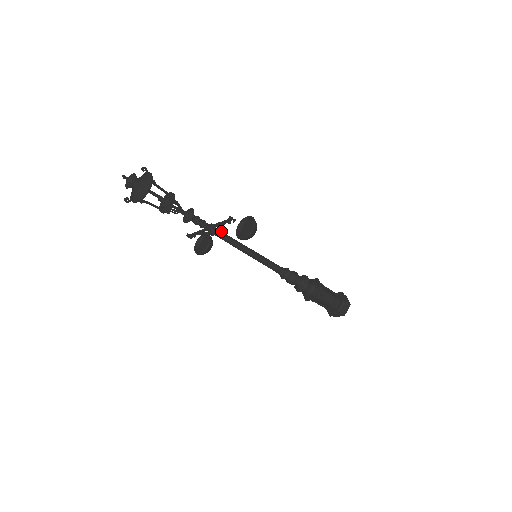
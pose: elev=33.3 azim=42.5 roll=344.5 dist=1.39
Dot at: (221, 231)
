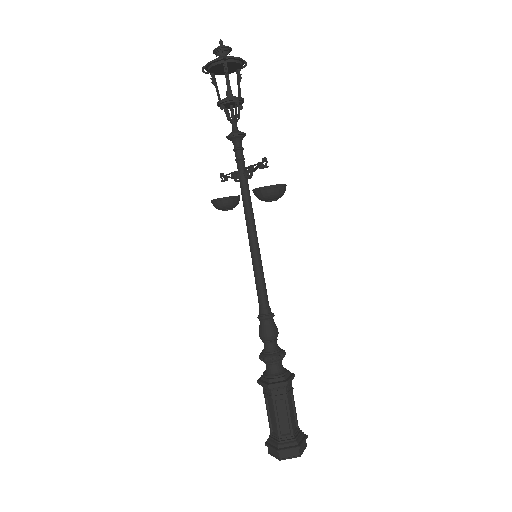
Dot at: occluded
